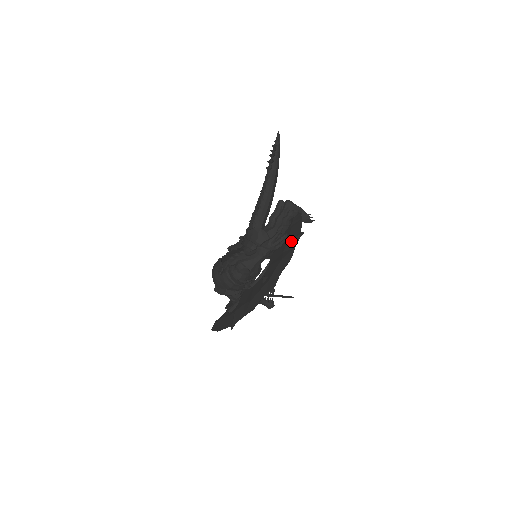
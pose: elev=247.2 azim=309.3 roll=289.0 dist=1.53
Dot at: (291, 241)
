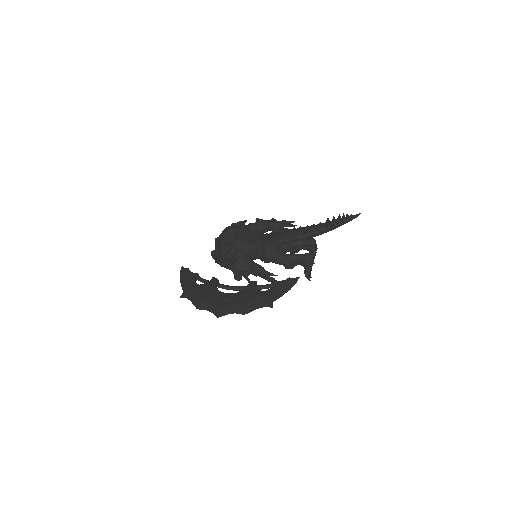
Dot at: (263, 300)
